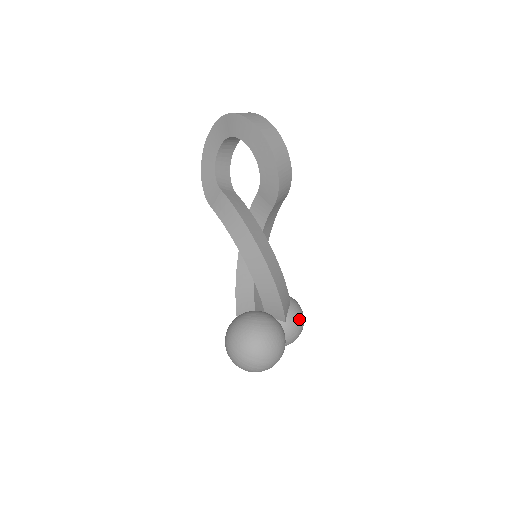
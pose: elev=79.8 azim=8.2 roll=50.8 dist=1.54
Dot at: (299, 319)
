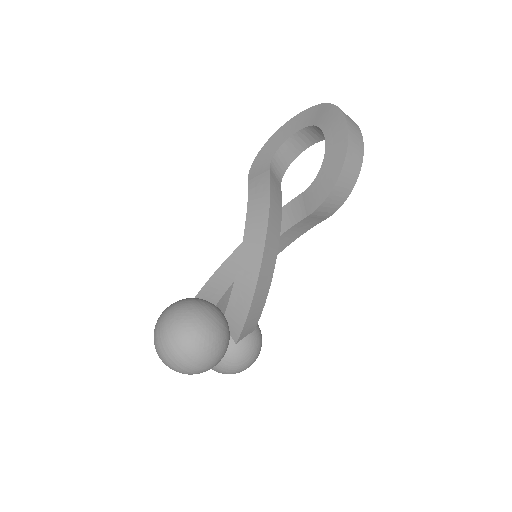
Dot at: (252, 353)
